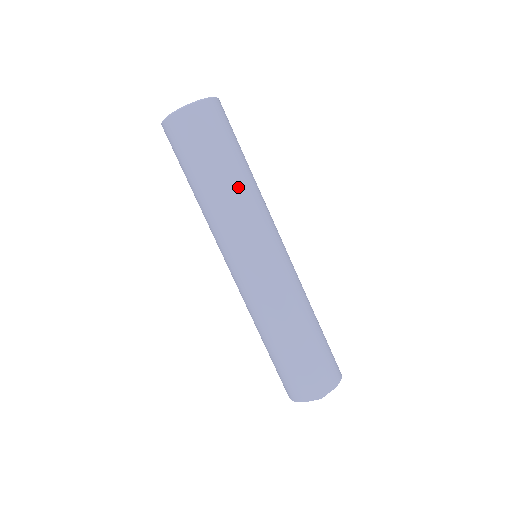
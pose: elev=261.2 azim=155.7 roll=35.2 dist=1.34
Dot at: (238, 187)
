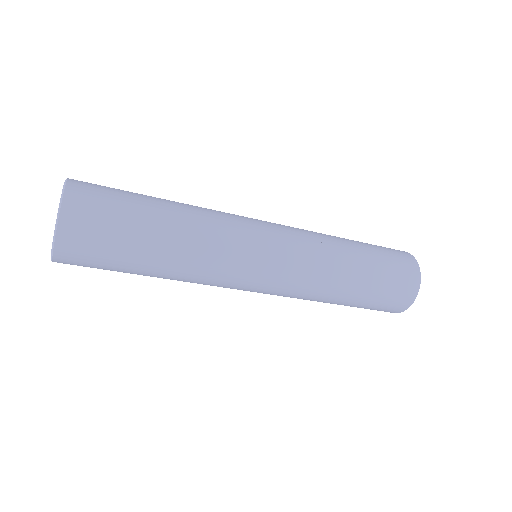
Dot at: (170, 279)
